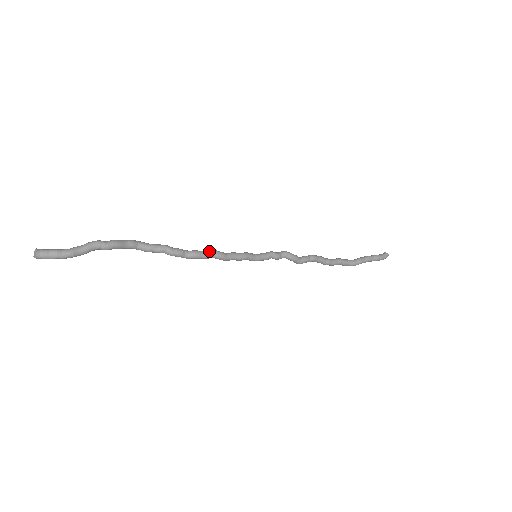
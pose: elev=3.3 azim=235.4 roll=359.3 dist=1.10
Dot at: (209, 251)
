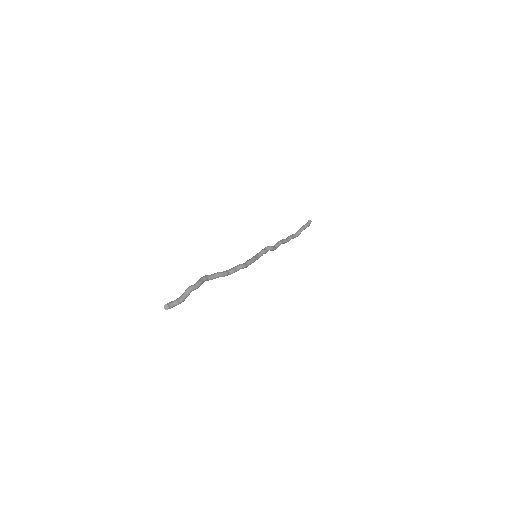
Dot at: (239, 266)
